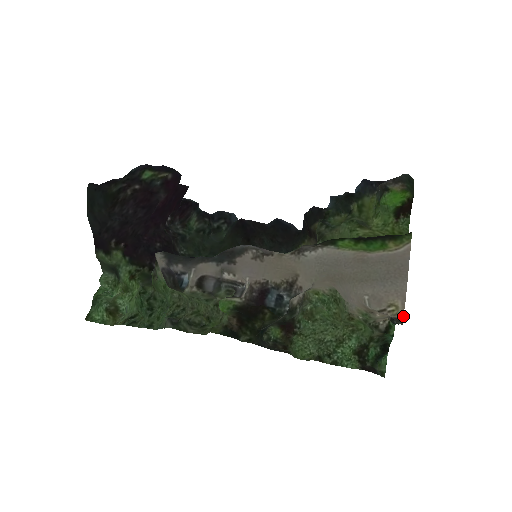
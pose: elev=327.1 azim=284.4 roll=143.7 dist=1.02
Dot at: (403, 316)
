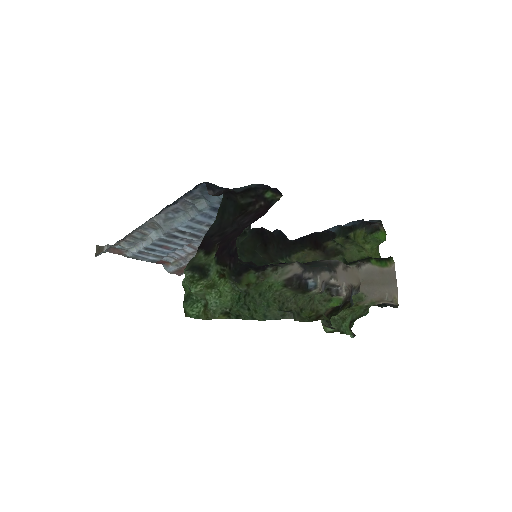
Dot at: (398, 304)
